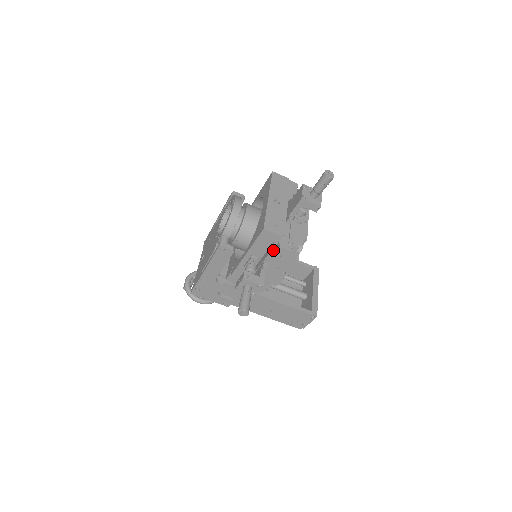
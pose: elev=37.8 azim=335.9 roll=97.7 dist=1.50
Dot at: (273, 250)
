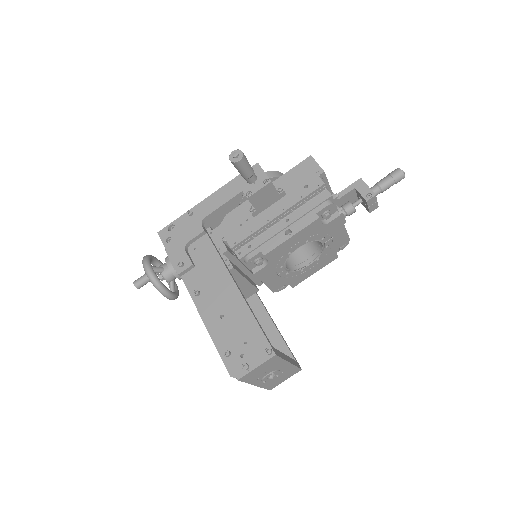
Dot at: (305, 176)
